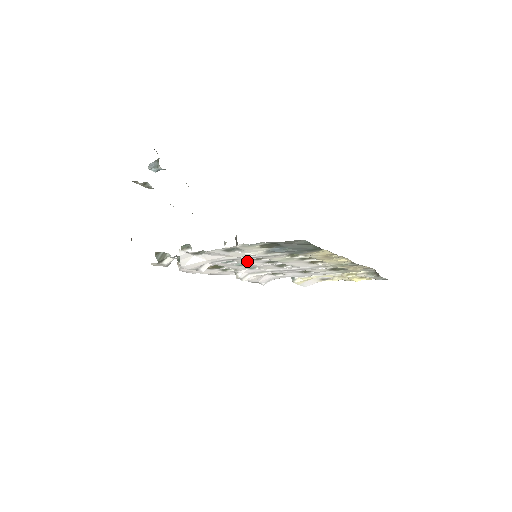
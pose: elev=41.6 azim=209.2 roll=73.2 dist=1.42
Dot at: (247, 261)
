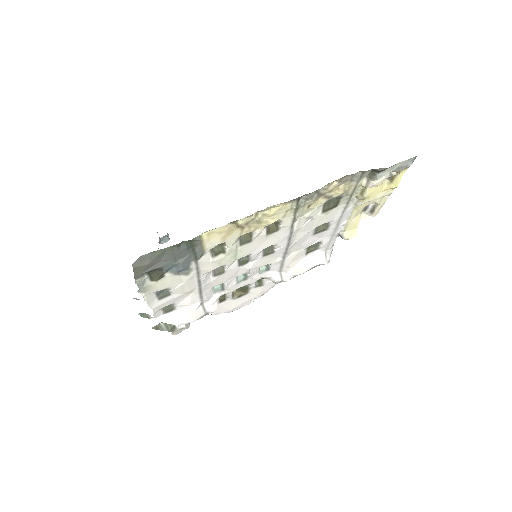
Dot at: (225, 278)
